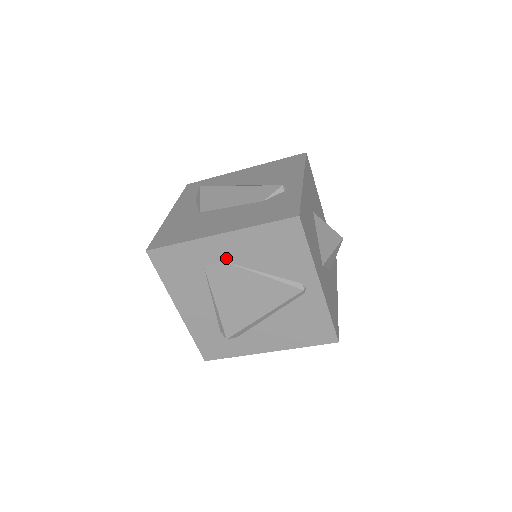
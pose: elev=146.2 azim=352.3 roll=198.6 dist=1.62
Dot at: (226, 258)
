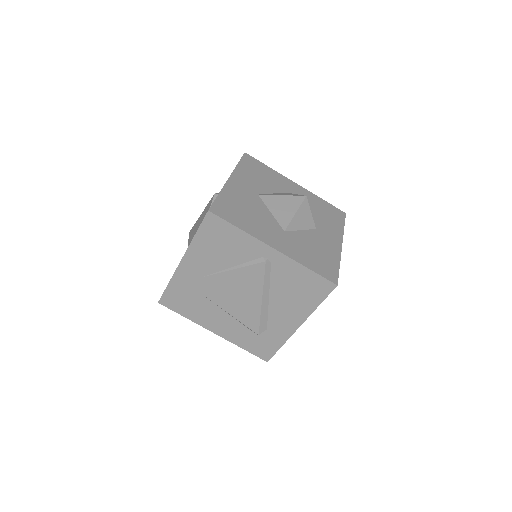
Dot at: (201, 274)
